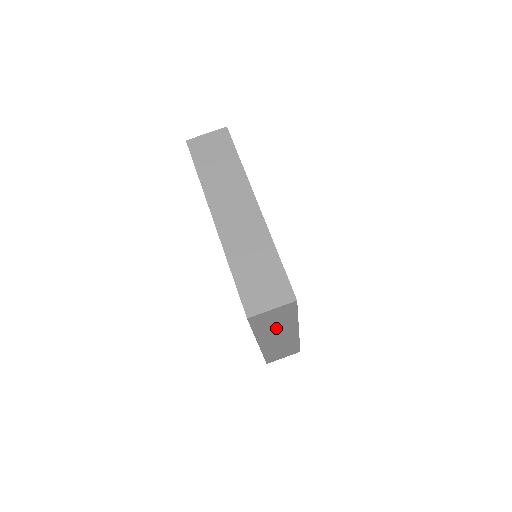
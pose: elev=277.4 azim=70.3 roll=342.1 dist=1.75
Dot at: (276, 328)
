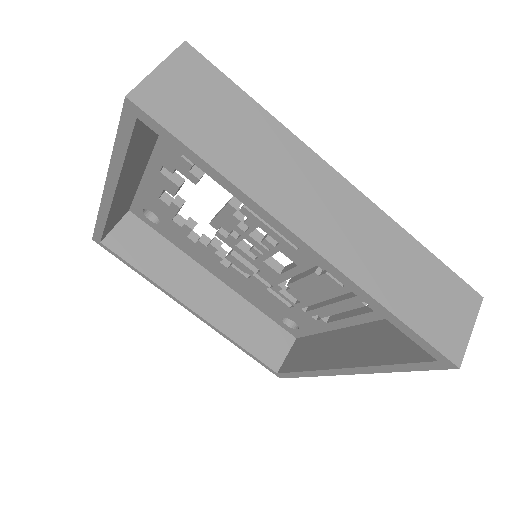
Dot at: occluded
